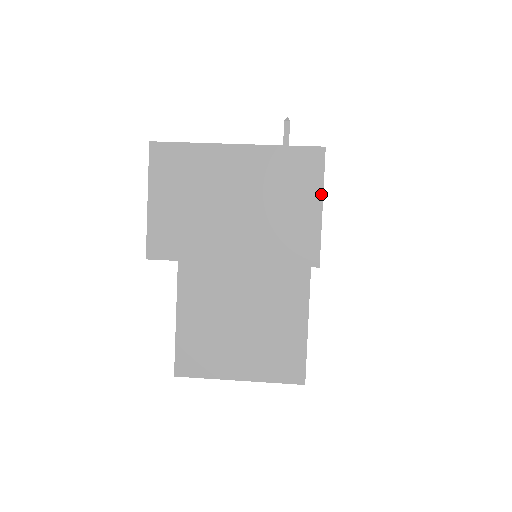
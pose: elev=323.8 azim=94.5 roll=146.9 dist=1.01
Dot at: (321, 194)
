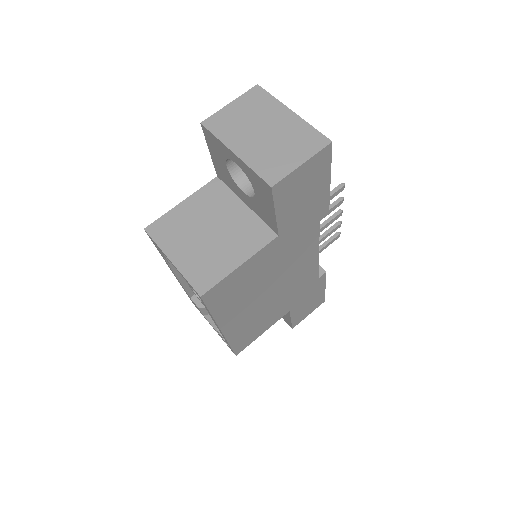
Dot at: (308, 158)
